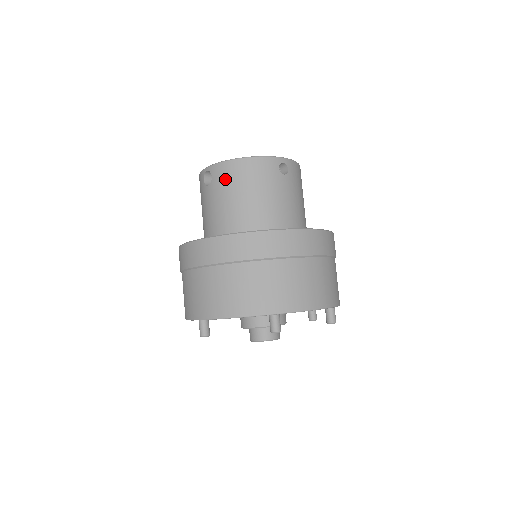
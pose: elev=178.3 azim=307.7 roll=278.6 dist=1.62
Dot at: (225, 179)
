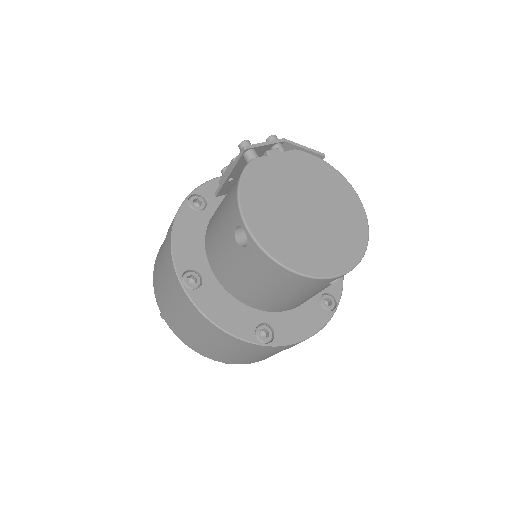
Dot at: (258, 268)
